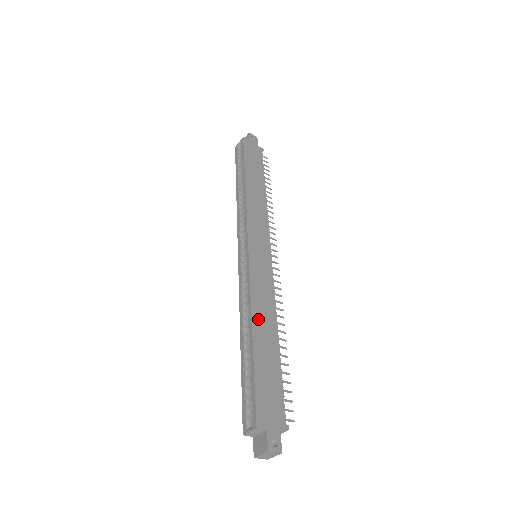
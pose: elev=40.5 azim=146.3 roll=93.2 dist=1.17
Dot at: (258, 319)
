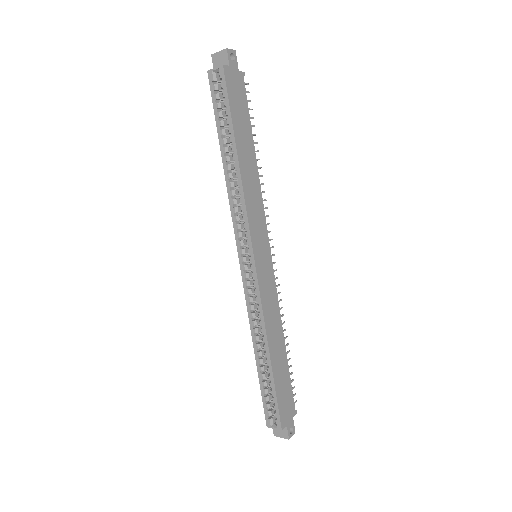
Dot at: (271, 338)
